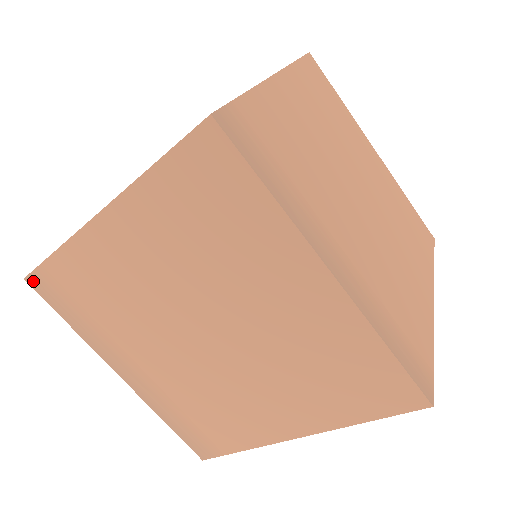
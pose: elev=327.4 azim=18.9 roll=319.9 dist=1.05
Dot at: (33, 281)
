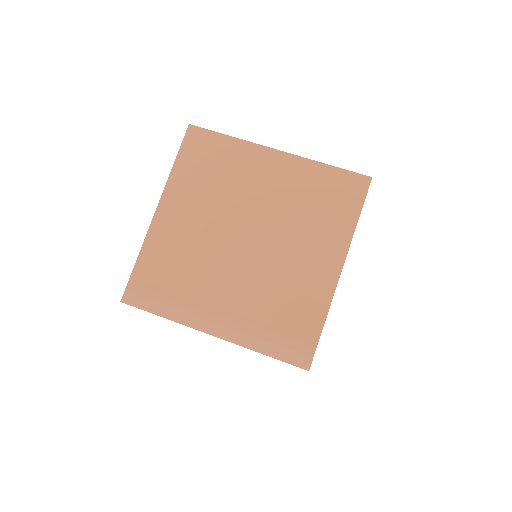
Dot at: occluded
